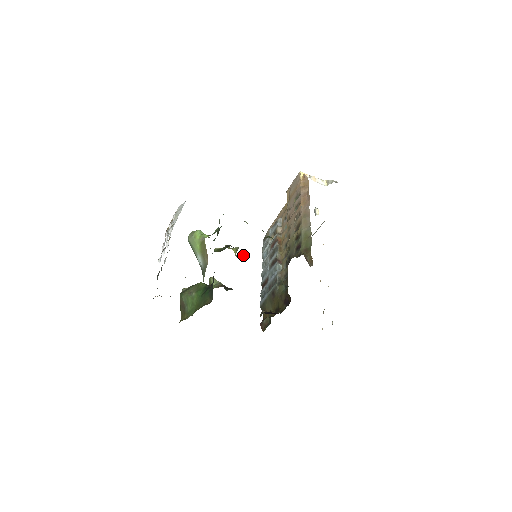
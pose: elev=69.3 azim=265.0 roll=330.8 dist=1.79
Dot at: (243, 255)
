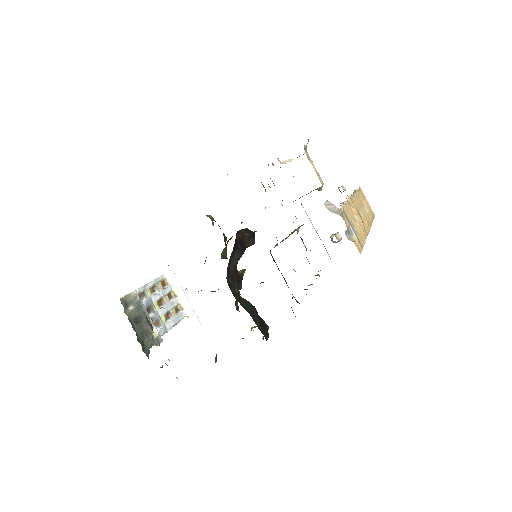
Dot at: occluded
